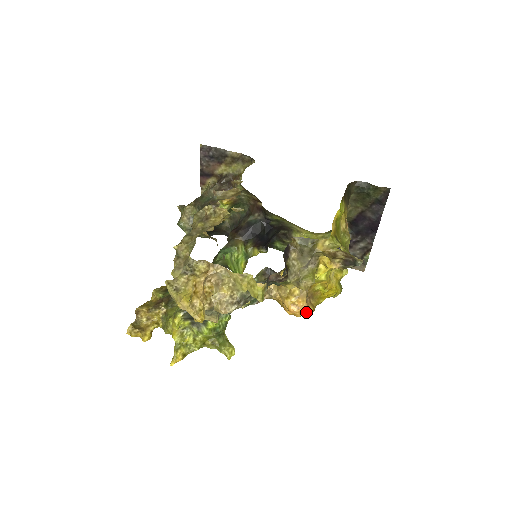
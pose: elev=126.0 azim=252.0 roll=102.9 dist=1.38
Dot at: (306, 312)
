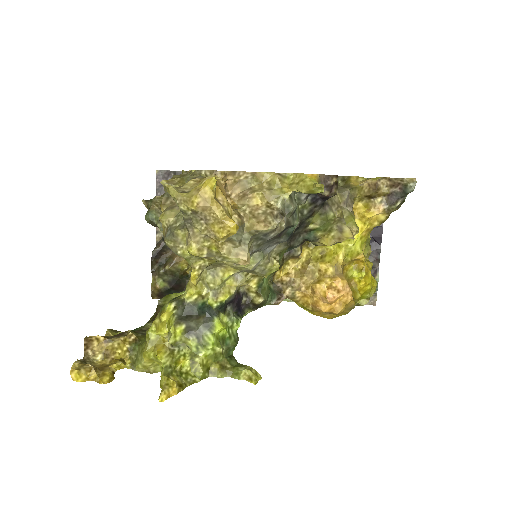
Dot at: (350, 296)
